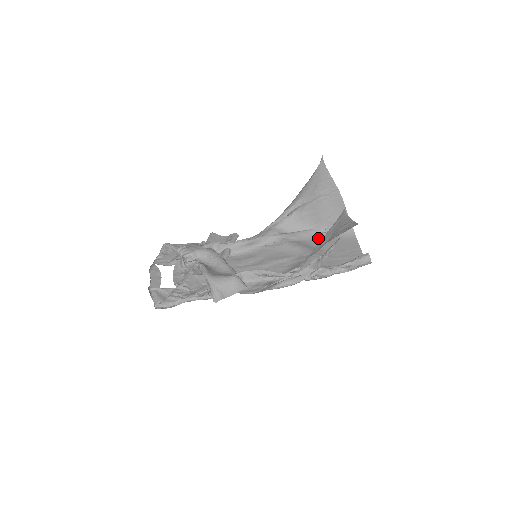
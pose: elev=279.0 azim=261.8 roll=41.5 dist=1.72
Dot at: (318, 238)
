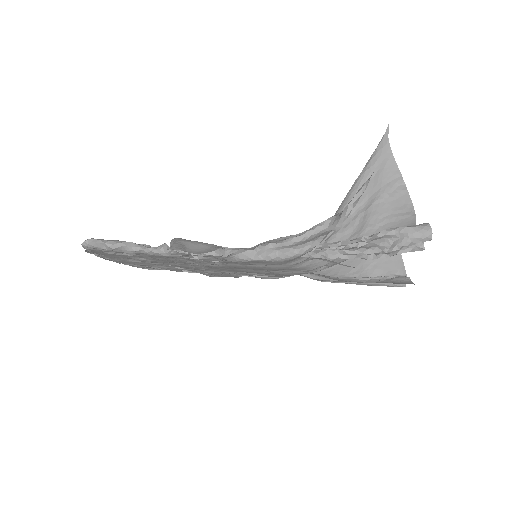
Dot at: occluded
